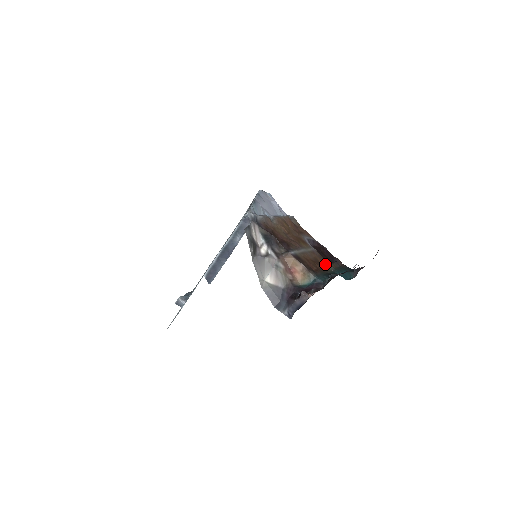
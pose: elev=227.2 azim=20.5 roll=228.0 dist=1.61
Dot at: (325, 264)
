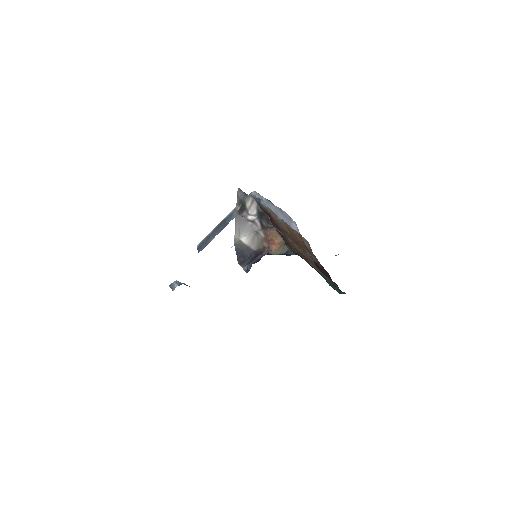
Dot at: (314, 266)
